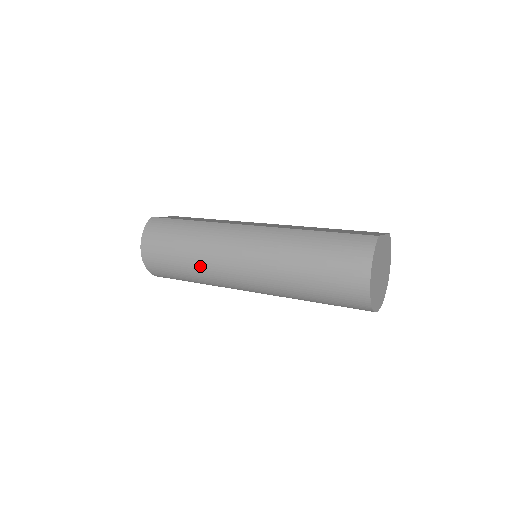
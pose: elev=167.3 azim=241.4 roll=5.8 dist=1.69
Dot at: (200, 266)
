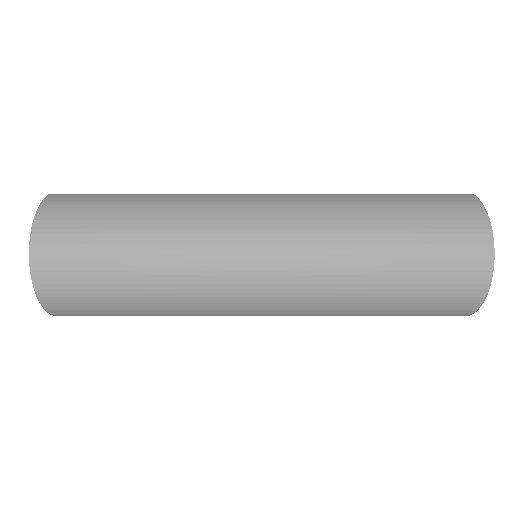
Dot at: (174, 263)
